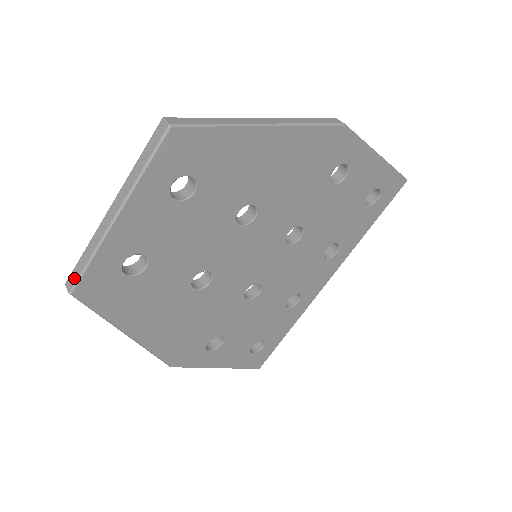
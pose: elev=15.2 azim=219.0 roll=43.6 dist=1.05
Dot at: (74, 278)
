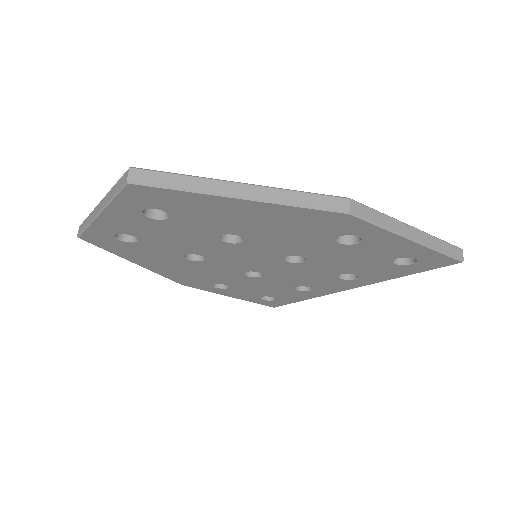
Dot at: (80, 229)
